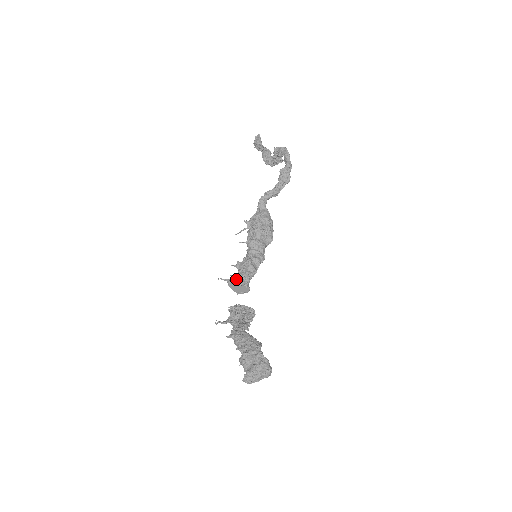
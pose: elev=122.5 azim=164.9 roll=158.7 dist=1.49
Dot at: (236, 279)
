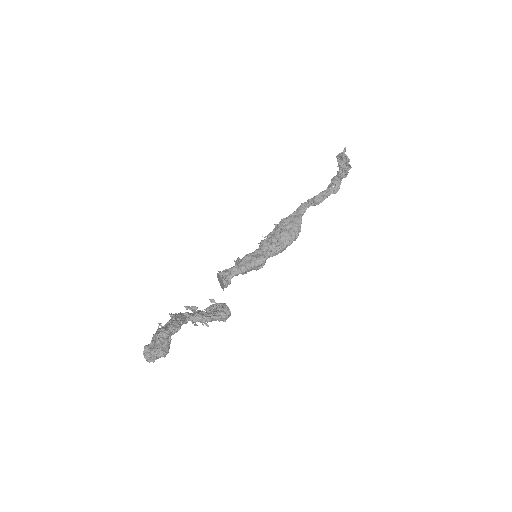
Dot at: (223, 271)
